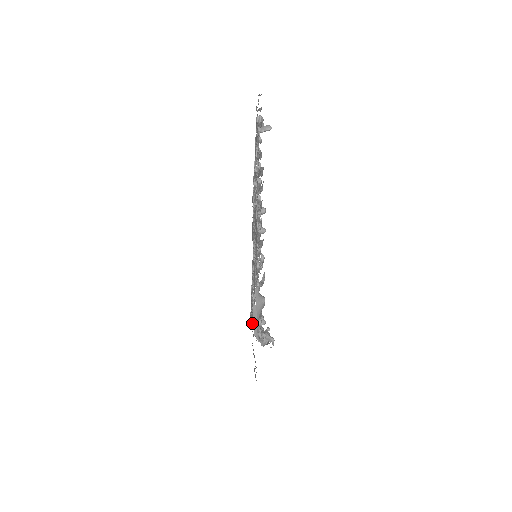
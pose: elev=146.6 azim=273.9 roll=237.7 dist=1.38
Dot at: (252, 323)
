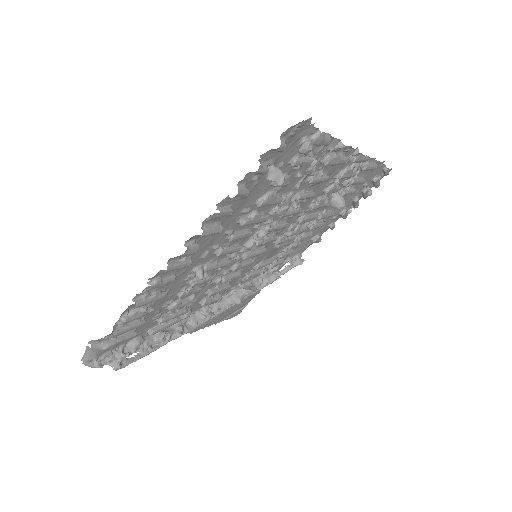
Dot at: (228, 293)
